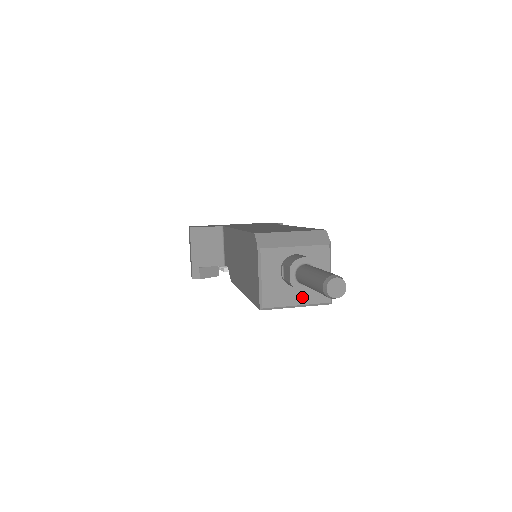
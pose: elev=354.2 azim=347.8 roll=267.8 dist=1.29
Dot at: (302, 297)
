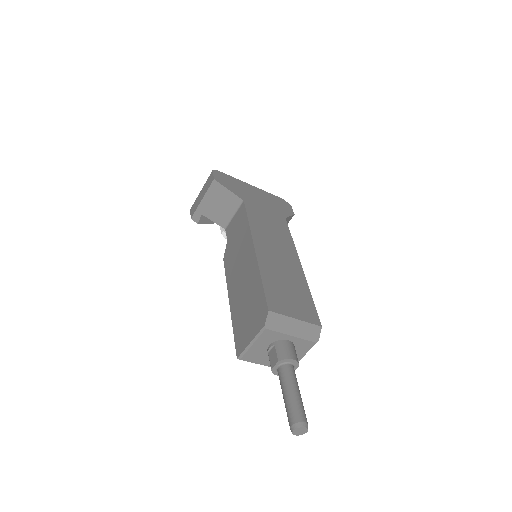
Dot at: occluded
